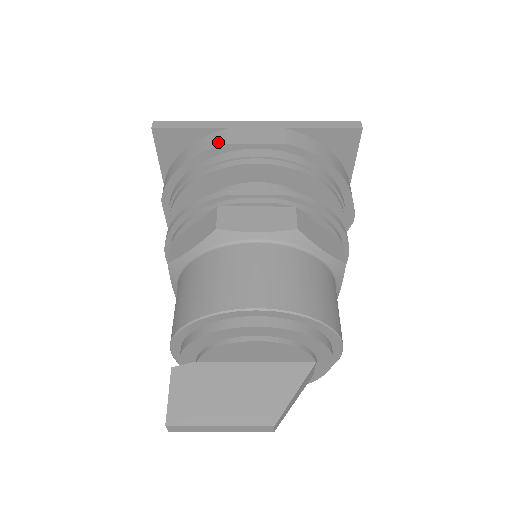
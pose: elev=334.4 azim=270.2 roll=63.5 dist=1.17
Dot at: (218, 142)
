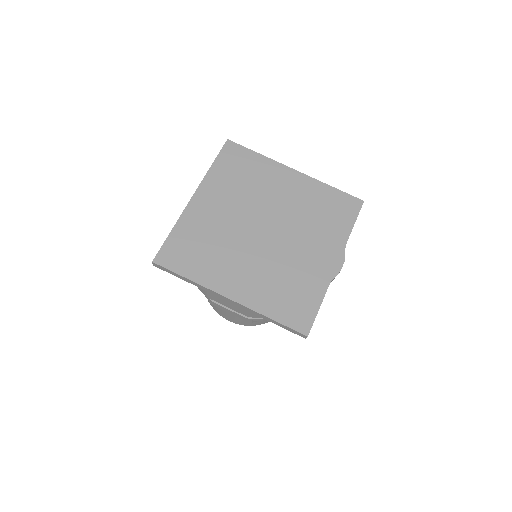
Dot at: (202, 291)
